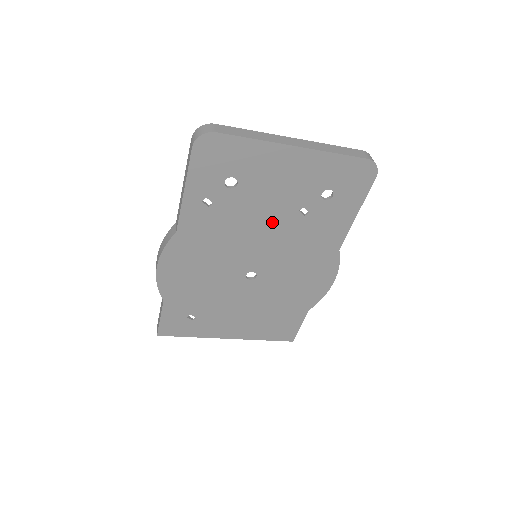
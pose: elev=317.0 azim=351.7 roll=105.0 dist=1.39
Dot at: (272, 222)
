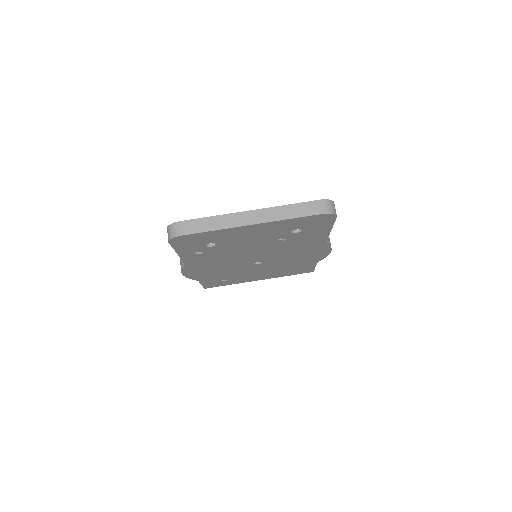
Dot at: (258, 247)
